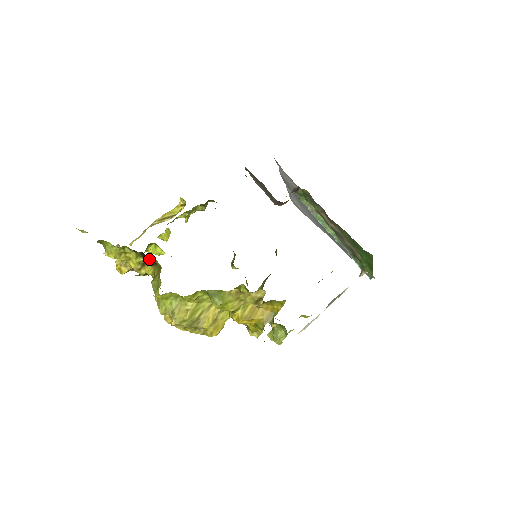
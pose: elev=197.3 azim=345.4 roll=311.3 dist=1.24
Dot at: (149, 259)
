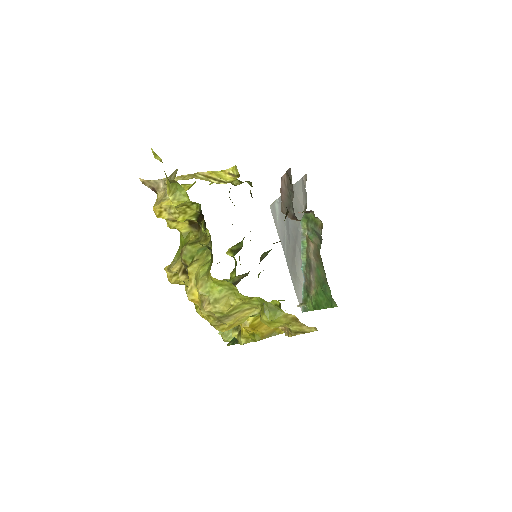
Dot at: (201, 223)
